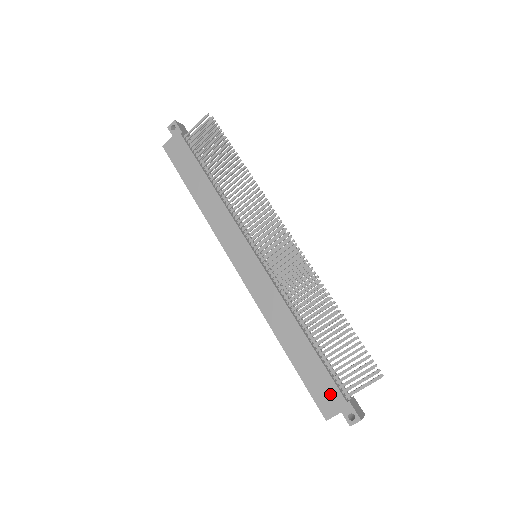
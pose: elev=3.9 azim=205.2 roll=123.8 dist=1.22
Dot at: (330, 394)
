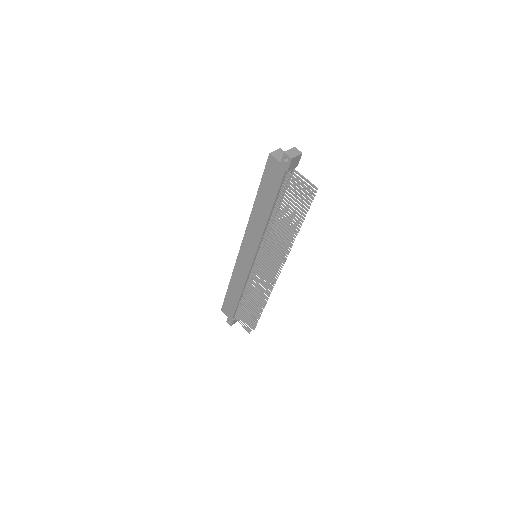
Dot at: (229, 312)
